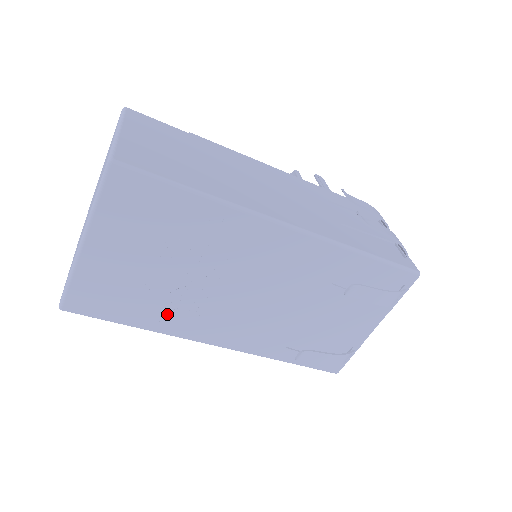
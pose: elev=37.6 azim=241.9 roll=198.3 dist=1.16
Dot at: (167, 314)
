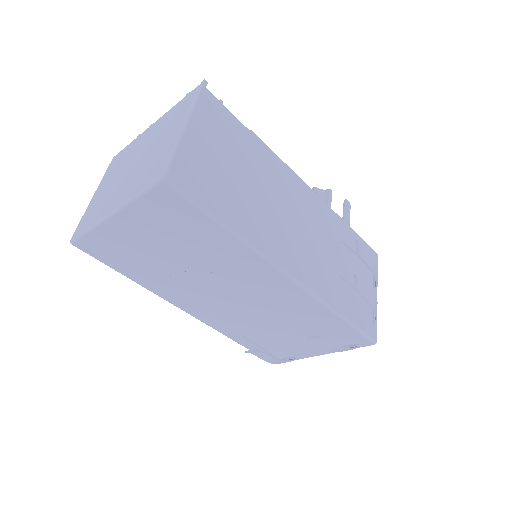
Dot at: (159, 282)
